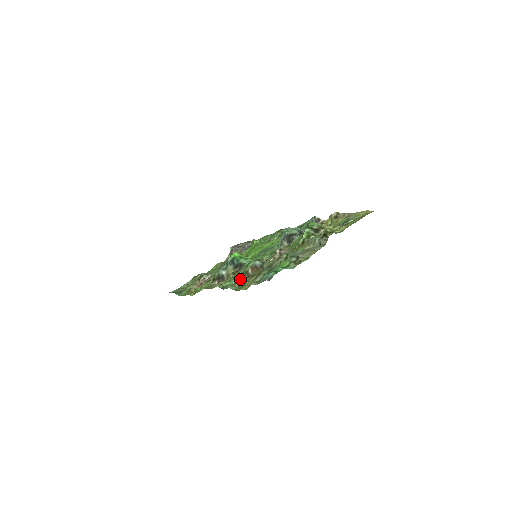
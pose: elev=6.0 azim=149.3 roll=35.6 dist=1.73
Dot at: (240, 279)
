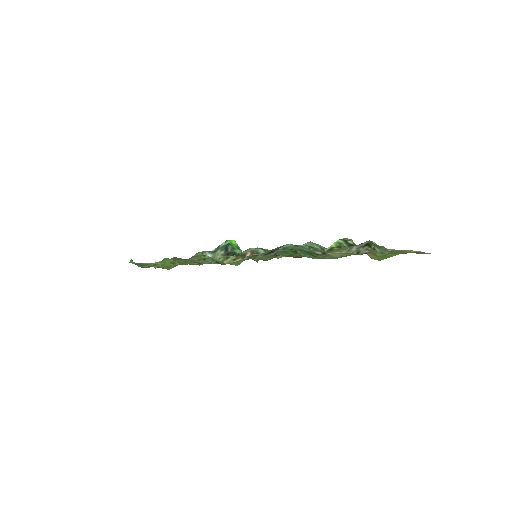
Dot at: (231, 259)
